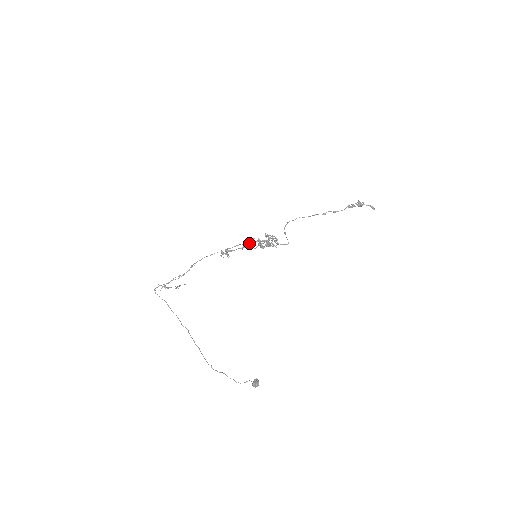
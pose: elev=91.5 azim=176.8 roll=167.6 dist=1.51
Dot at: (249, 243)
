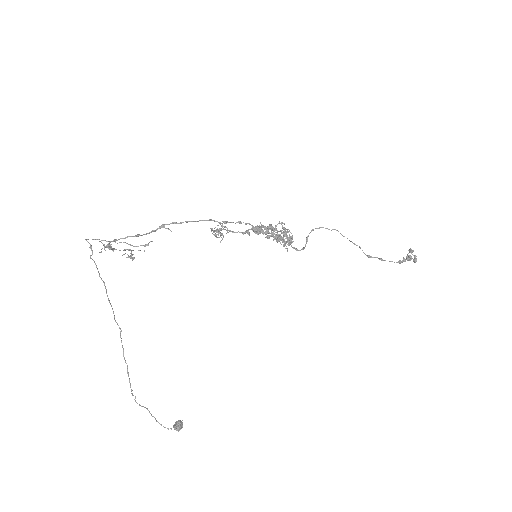
Dot at: (257, 230)
